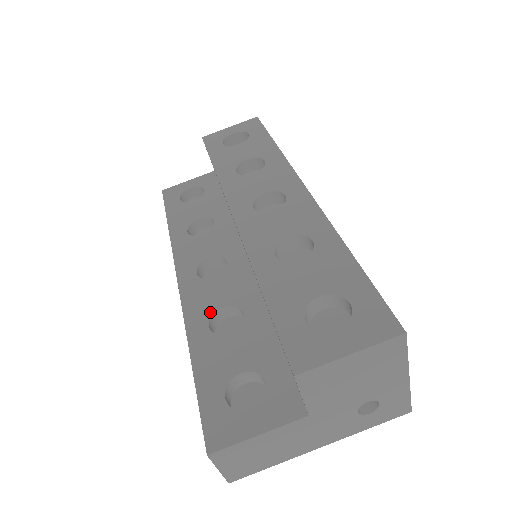
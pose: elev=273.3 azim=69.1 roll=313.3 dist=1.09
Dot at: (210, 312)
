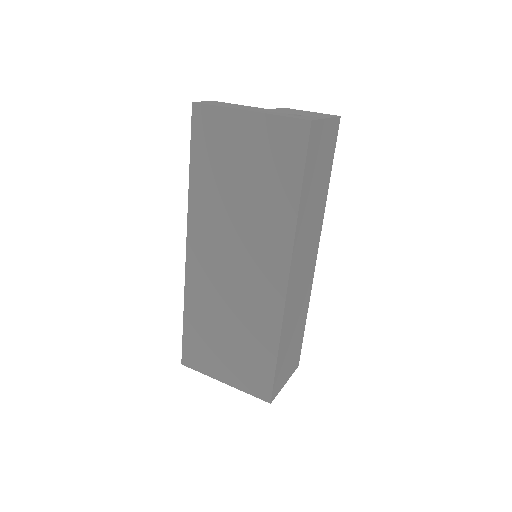
Dot at: occluded
